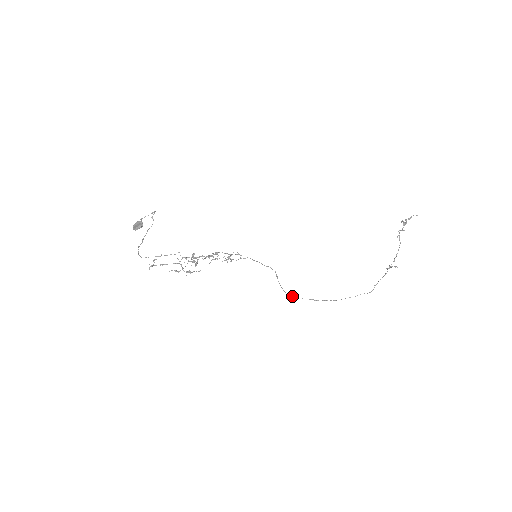
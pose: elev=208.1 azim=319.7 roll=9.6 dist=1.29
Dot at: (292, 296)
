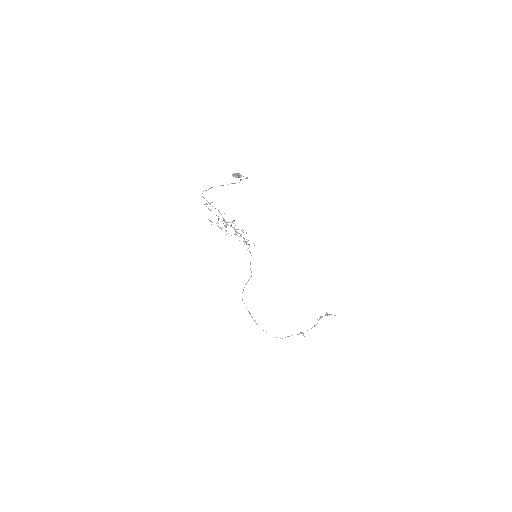
Dot at: occluded
